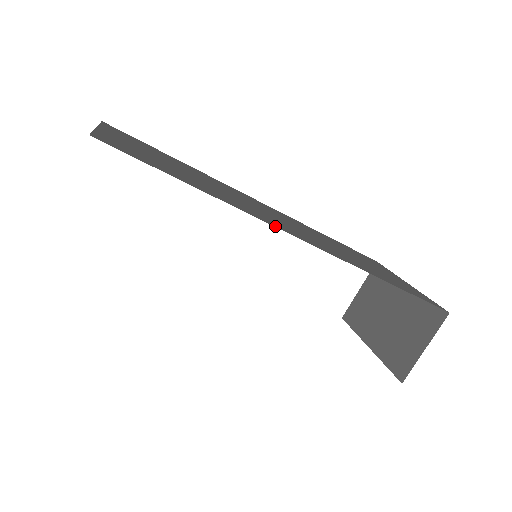
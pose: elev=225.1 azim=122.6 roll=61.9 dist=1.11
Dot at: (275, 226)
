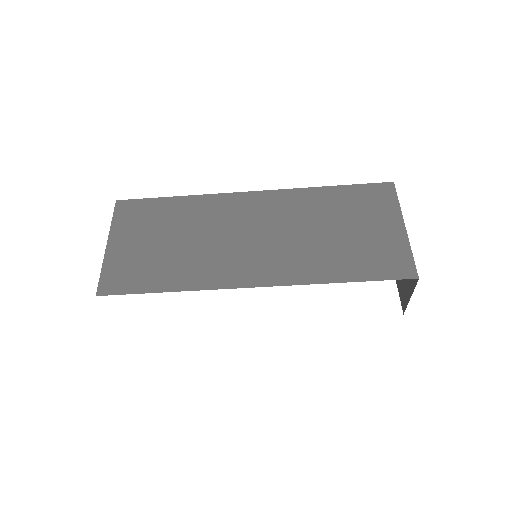
Dot at: (230, 286)
